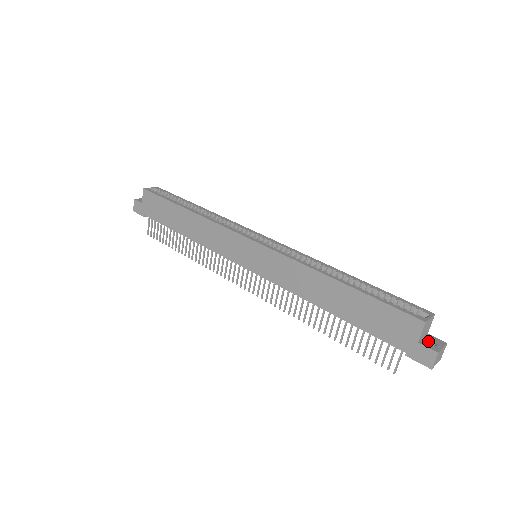
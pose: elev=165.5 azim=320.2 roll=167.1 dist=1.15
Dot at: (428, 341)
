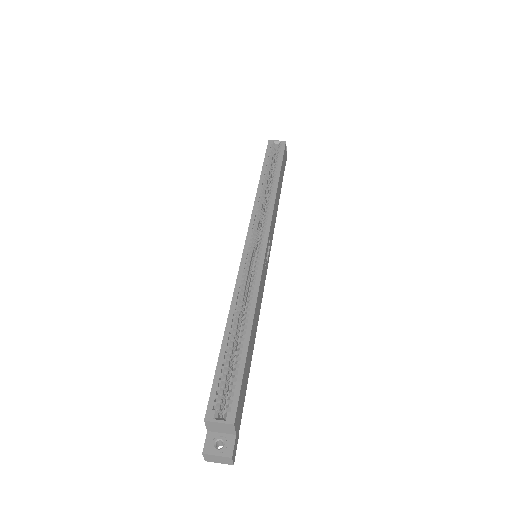
Dot at: (220, 439)
